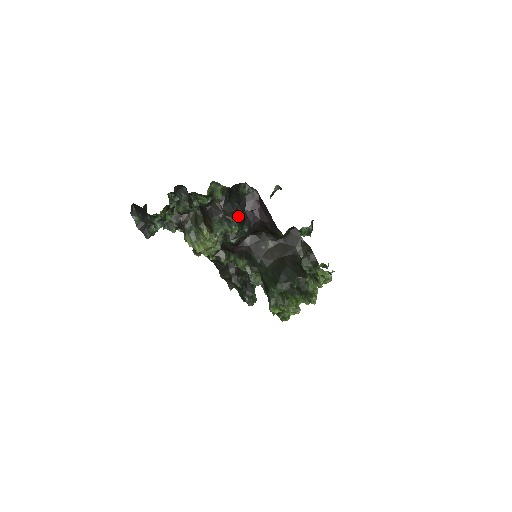
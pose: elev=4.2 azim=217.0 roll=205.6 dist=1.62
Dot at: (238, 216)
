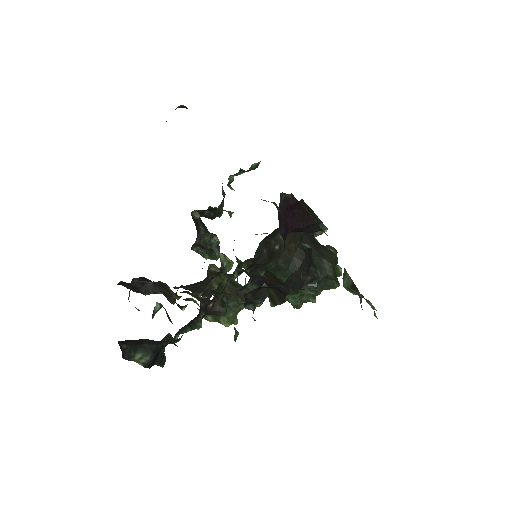
Dot at: occluded
